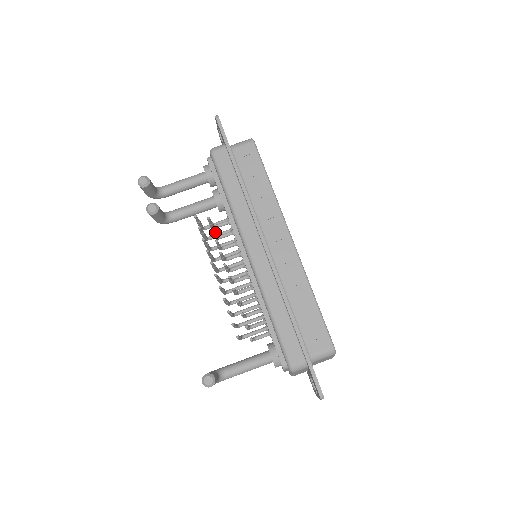
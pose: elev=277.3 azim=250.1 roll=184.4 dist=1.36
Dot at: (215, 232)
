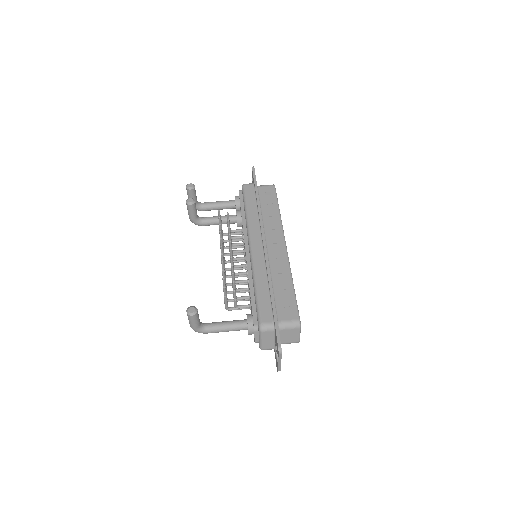
Dot at: occluded
